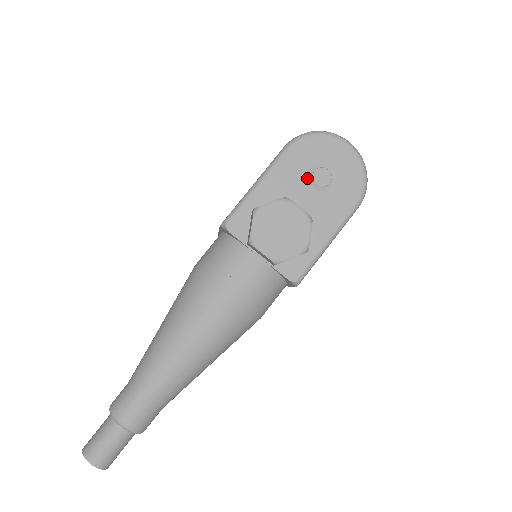
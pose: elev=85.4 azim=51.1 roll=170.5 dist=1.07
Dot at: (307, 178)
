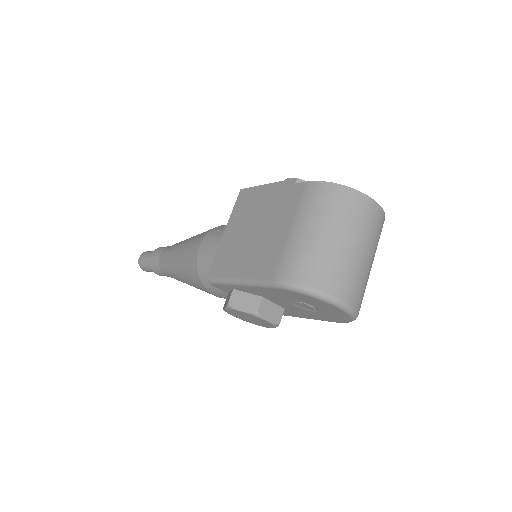
Dot at: (289, 301)
